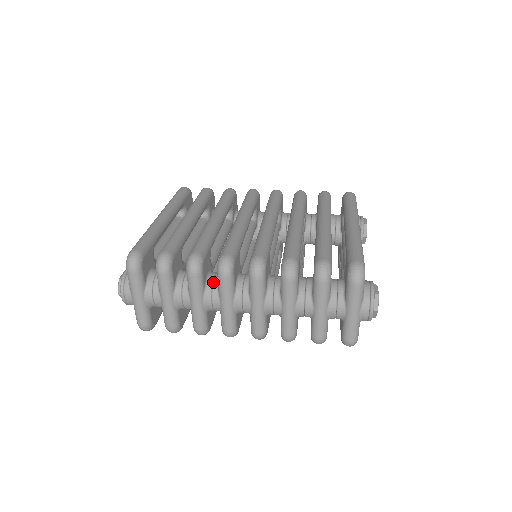
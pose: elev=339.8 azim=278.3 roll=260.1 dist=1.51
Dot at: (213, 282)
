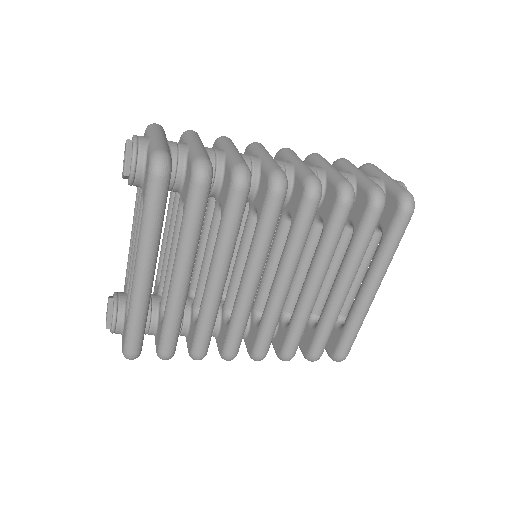
Dot at: occluded
